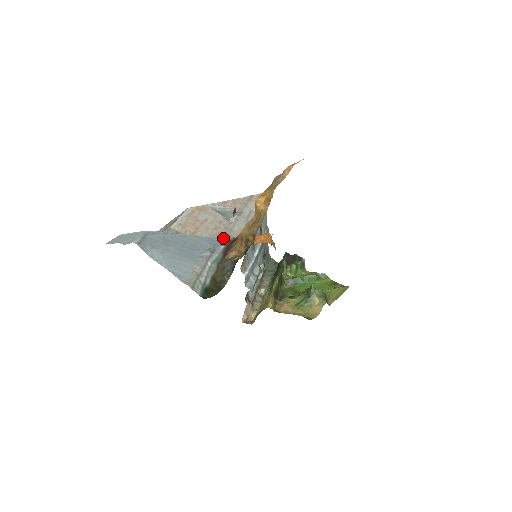
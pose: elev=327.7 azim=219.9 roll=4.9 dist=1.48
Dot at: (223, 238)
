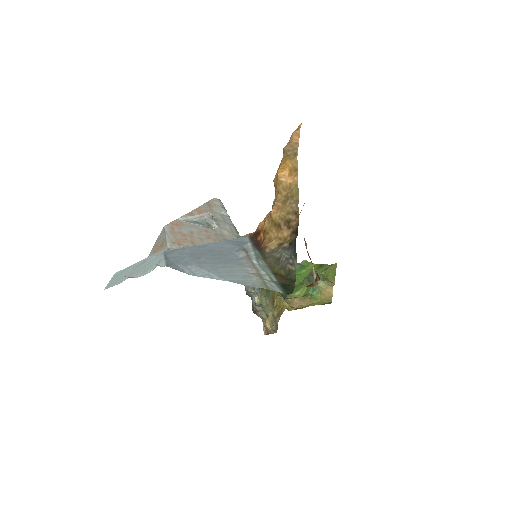
Dot at: (239, 237)
